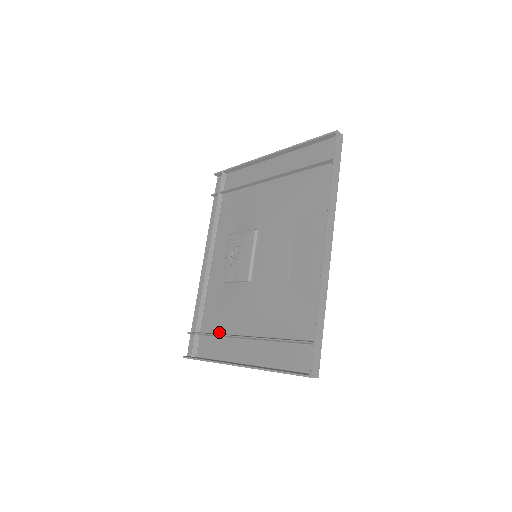
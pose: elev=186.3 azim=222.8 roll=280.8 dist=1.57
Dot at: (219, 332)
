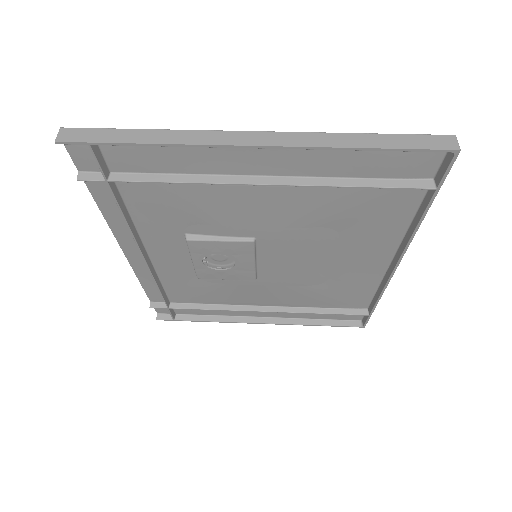
Dot at: (211, 304)
